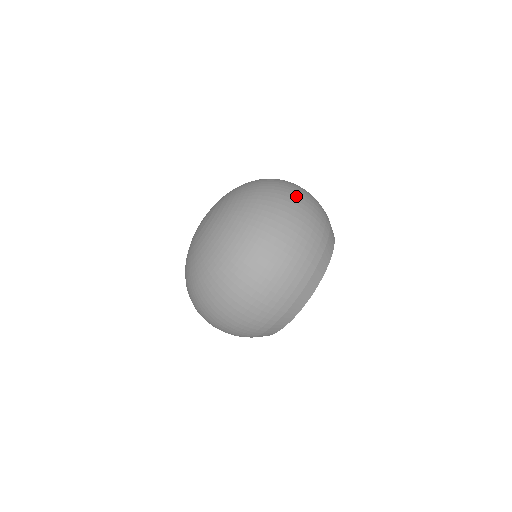
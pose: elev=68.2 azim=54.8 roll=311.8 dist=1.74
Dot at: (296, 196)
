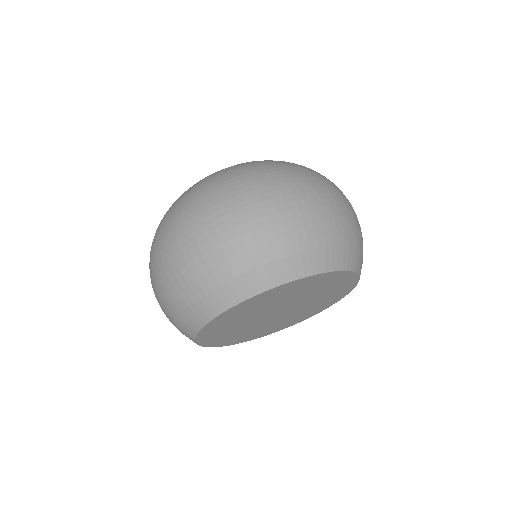
Dot at: (329, 184)
